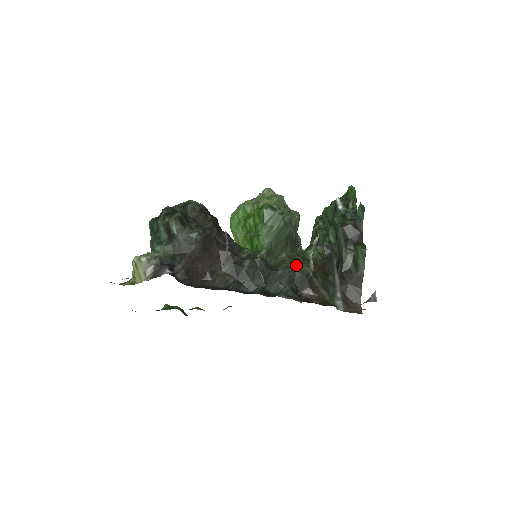
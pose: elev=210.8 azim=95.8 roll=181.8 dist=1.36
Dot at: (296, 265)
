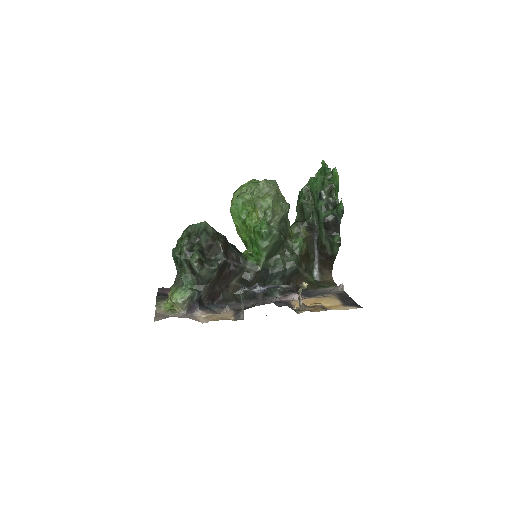
Dot at: (287, 263)
